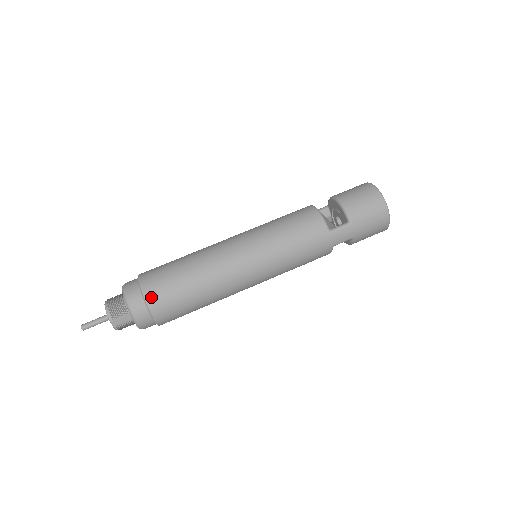
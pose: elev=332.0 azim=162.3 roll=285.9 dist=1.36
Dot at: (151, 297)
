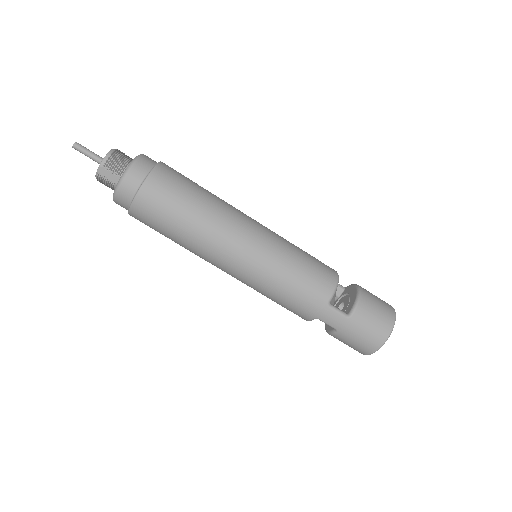
Dot at: (151, 185)
